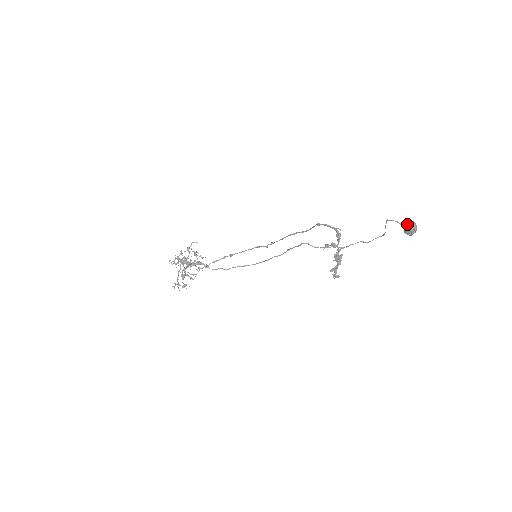
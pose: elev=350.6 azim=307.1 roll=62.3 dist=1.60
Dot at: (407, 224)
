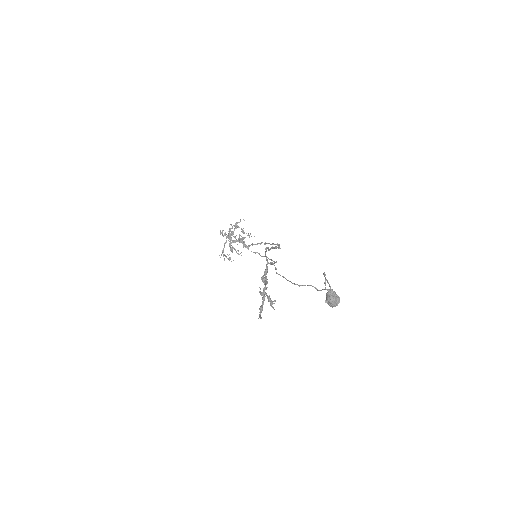
Dot at: occluded
